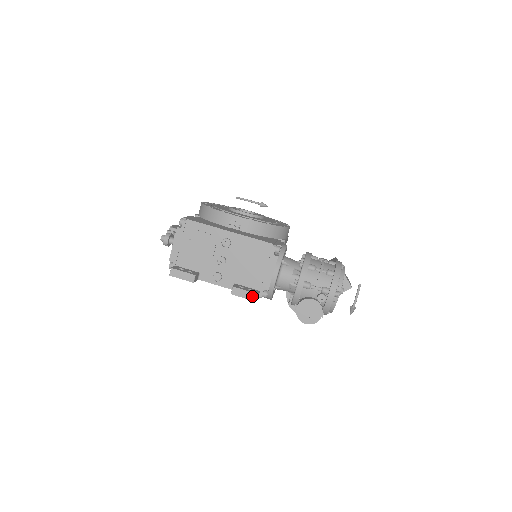
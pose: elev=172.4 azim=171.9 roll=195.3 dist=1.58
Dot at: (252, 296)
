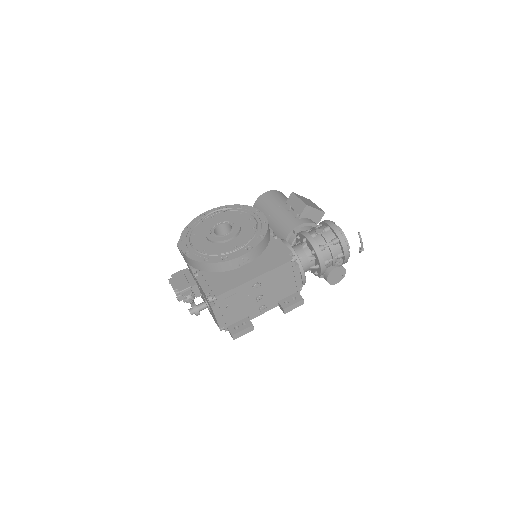
Dot at: (300, 303)
